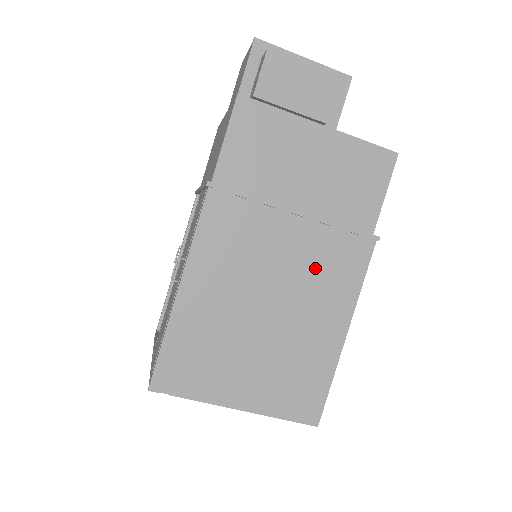
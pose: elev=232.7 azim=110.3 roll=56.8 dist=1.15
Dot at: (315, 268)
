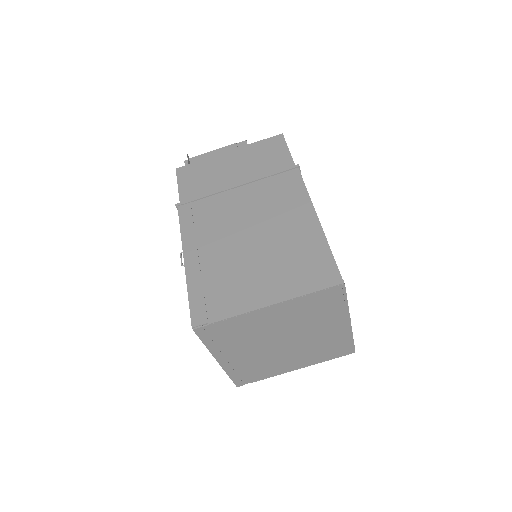
Dot at: (268, 201)
